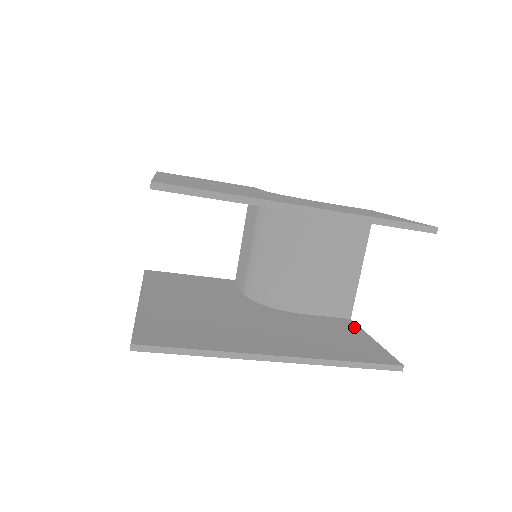
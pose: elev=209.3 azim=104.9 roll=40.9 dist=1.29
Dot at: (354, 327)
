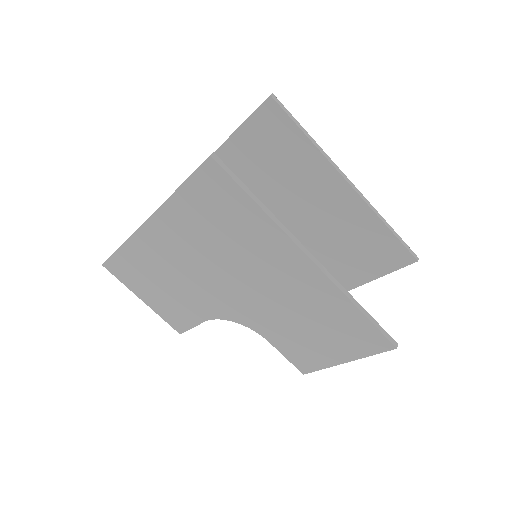
Dot at: occluded
